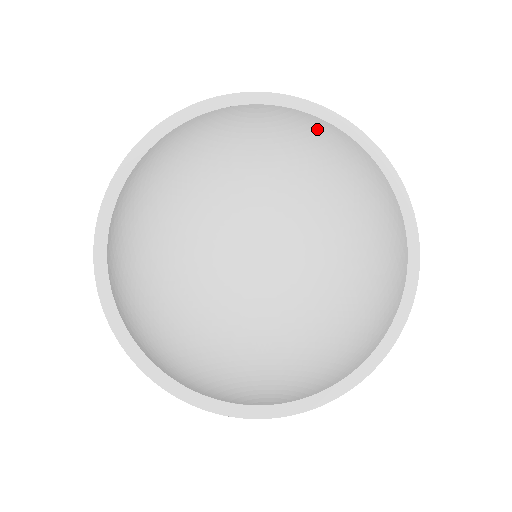
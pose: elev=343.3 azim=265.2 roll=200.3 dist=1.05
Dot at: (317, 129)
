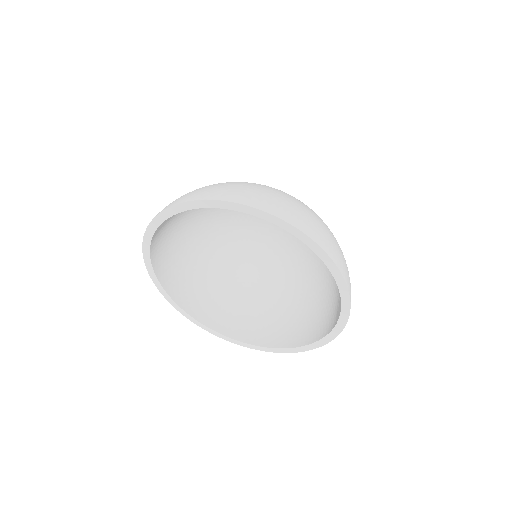
Dot at: occluded
